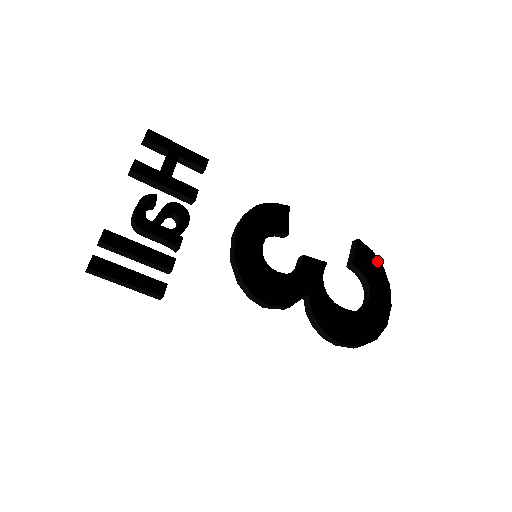
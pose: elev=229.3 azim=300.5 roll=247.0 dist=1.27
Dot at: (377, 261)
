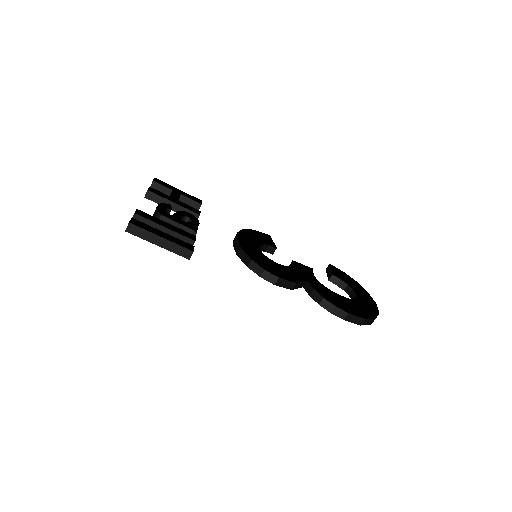
Dot at: (351, 280)
